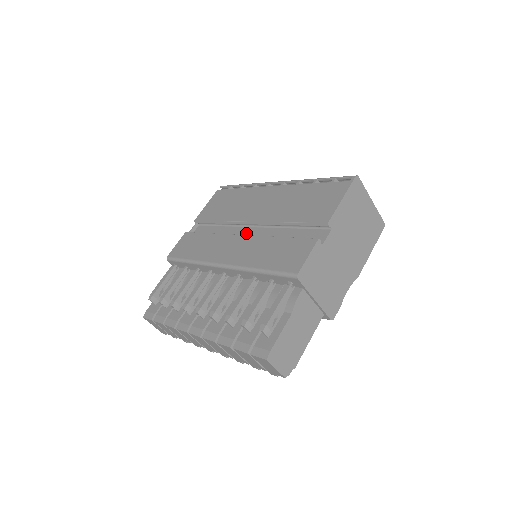
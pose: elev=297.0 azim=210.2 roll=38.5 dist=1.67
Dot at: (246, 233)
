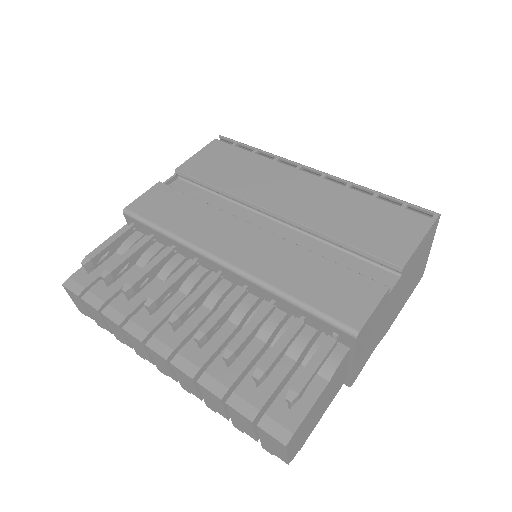
Dot at: (260, 224)
